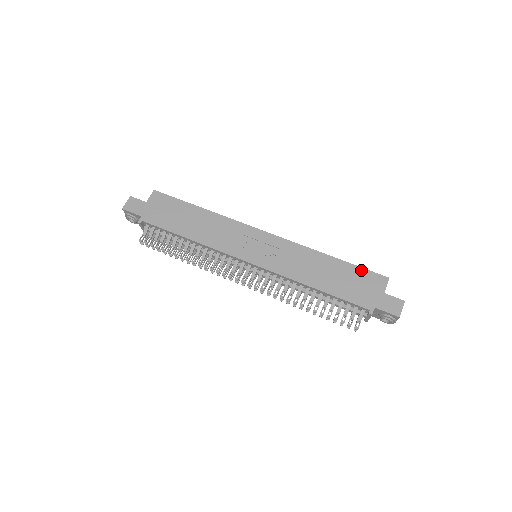
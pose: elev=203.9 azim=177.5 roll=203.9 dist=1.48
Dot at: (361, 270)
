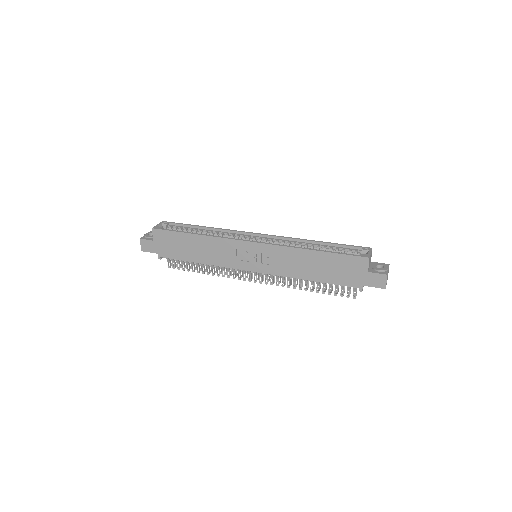
Dot at: (343, 257)
